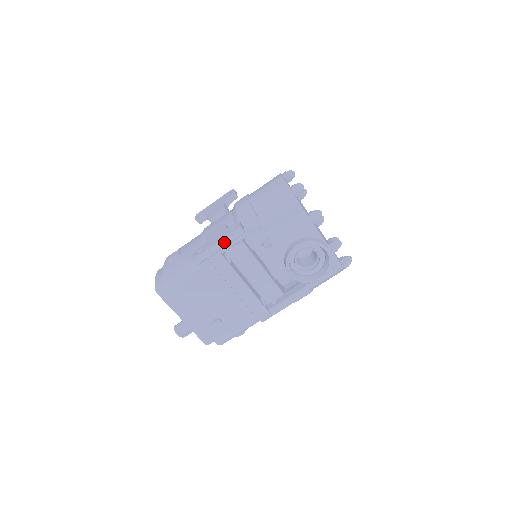
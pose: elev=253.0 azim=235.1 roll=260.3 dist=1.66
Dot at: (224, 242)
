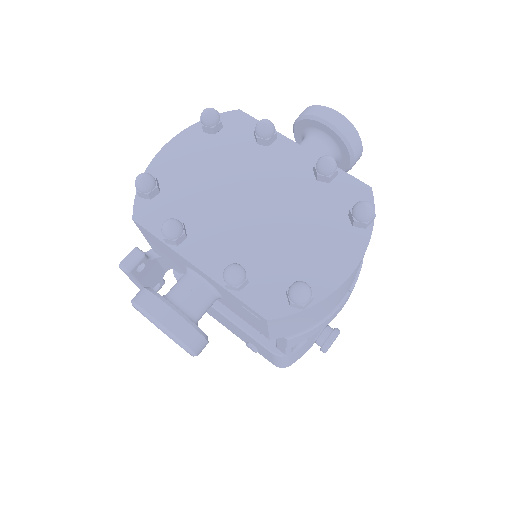
Dot at: (132, 280)
